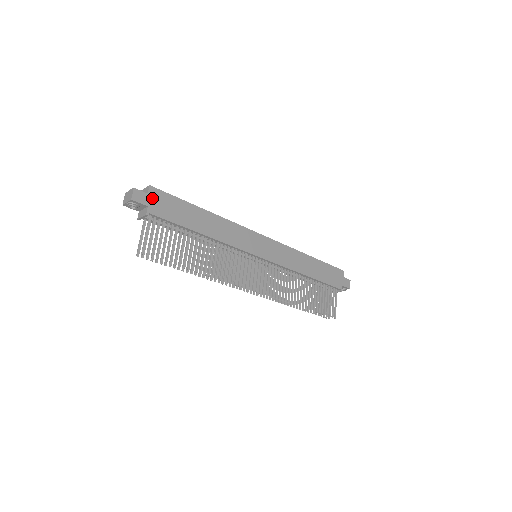
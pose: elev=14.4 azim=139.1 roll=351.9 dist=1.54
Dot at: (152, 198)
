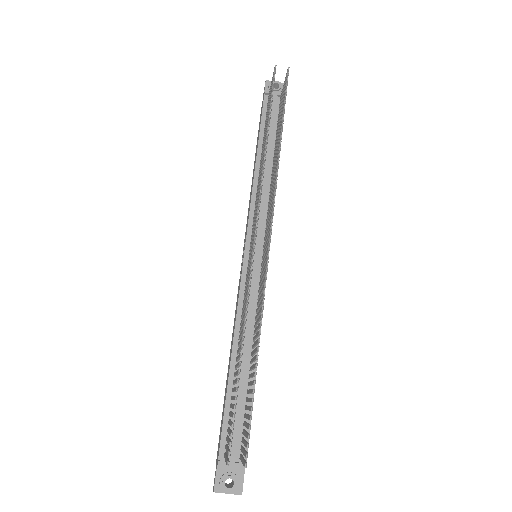
Dot at: occluded
